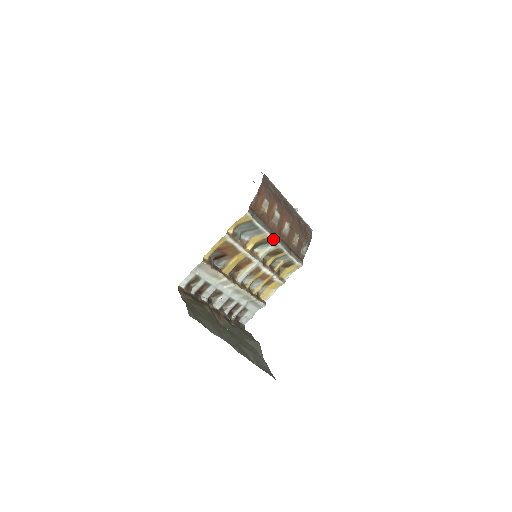
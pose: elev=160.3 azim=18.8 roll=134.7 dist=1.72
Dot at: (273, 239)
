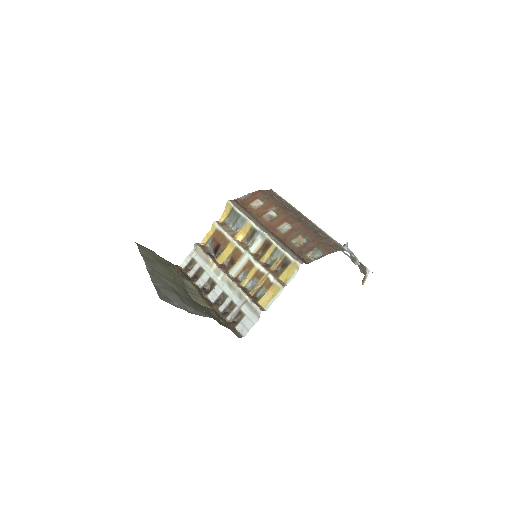
Dot at: (258, 228)
